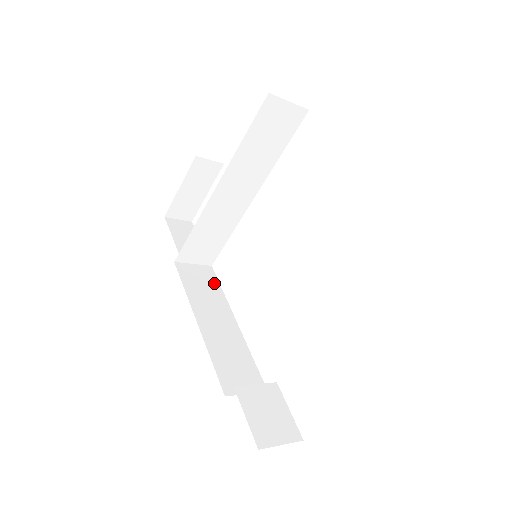
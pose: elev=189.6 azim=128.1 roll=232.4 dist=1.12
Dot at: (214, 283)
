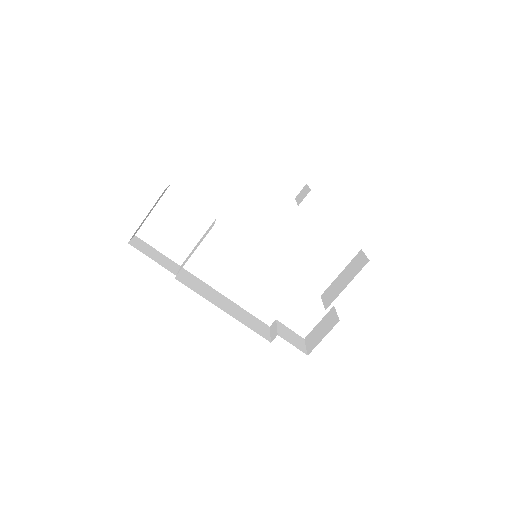
Dot at: (196, 279)
